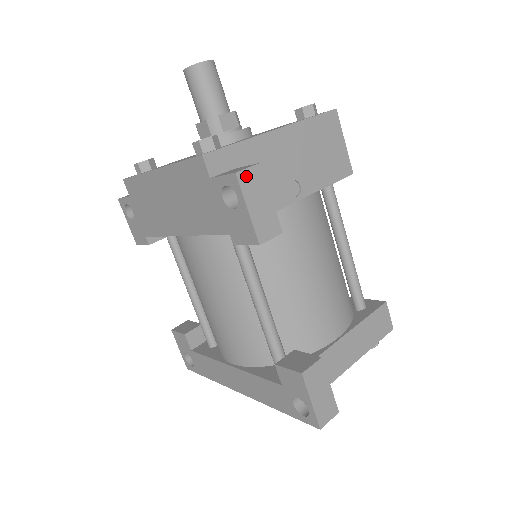
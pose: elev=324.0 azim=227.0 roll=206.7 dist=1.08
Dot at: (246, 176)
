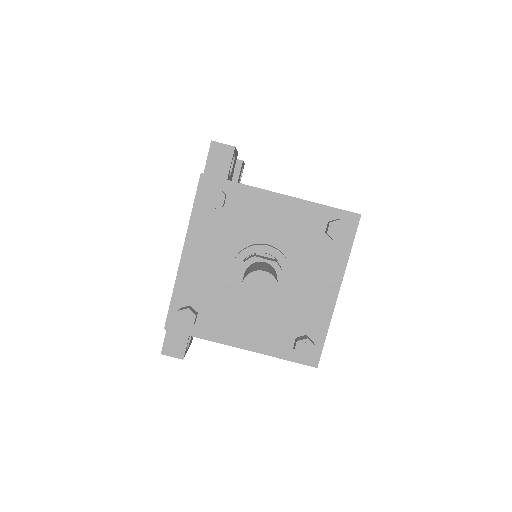
Dot at: (169, 354)
